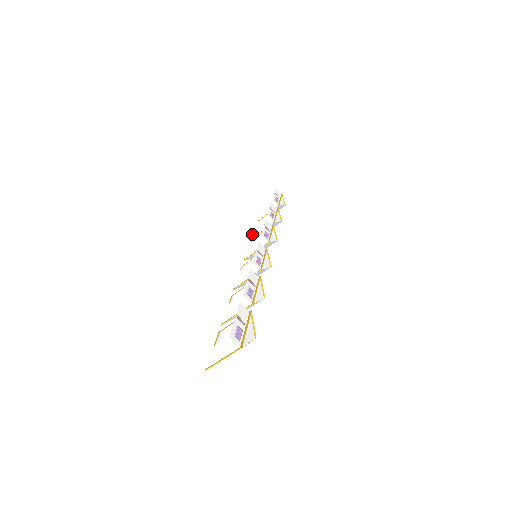
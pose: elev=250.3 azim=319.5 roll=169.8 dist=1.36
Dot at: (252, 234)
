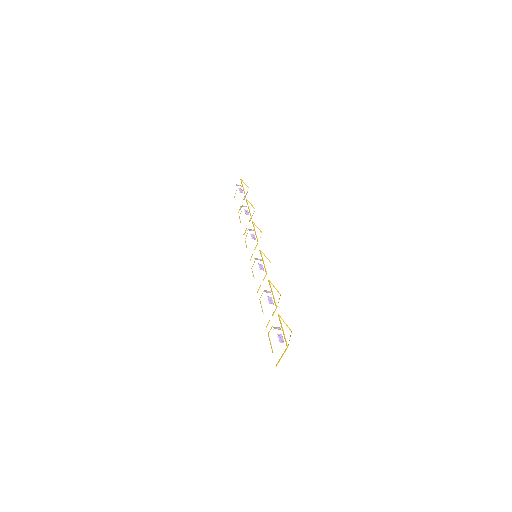
Dot at: (242, 233)
